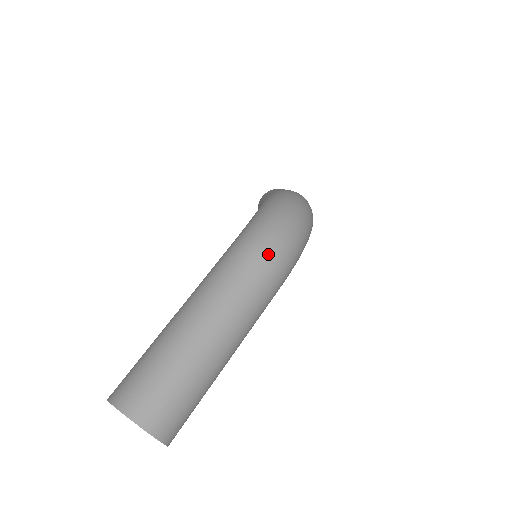
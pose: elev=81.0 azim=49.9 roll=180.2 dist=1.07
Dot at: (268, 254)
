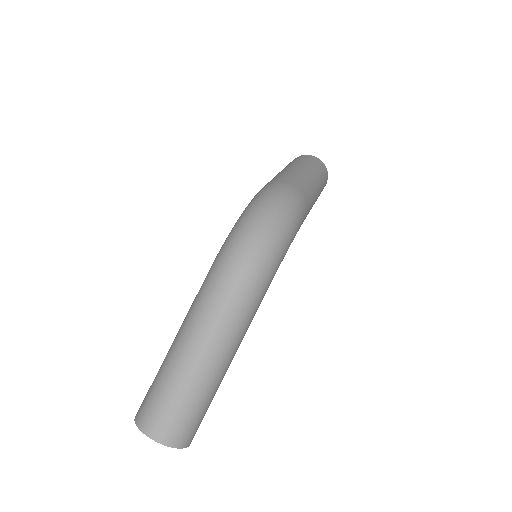
Dot at: (236, 273)
